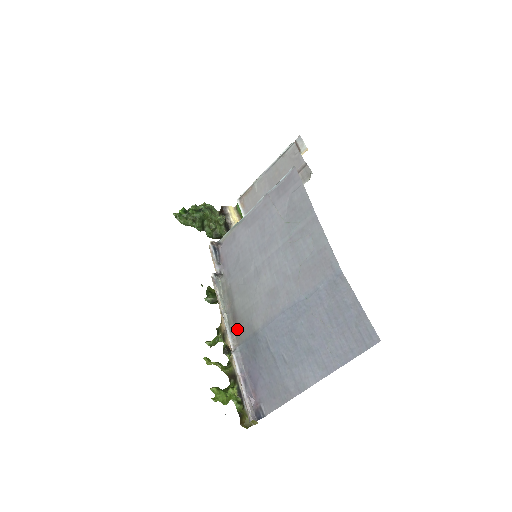
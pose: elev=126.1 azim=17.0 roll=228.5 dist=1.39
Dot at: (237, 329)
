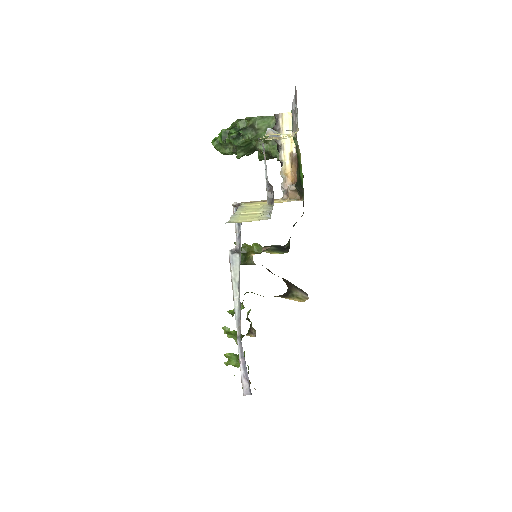
Dot at: (240, 321)
